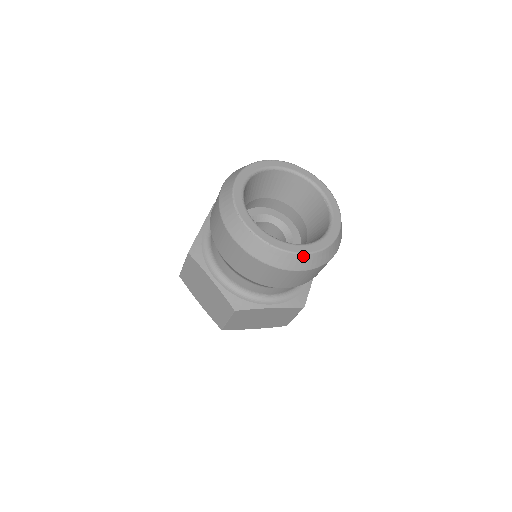
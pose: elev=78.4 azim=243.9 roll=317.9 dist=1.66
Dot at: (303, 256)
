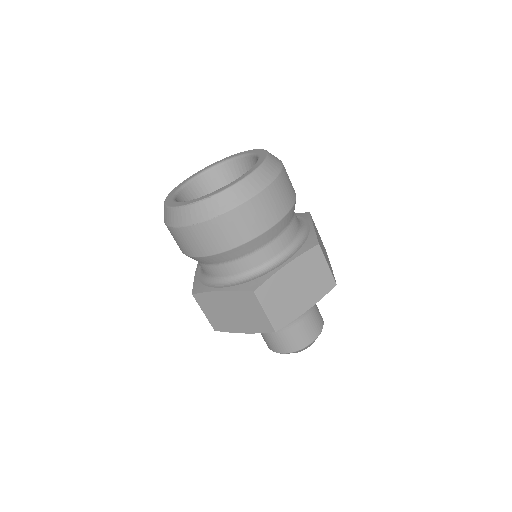
Dot at: (242, 183)
